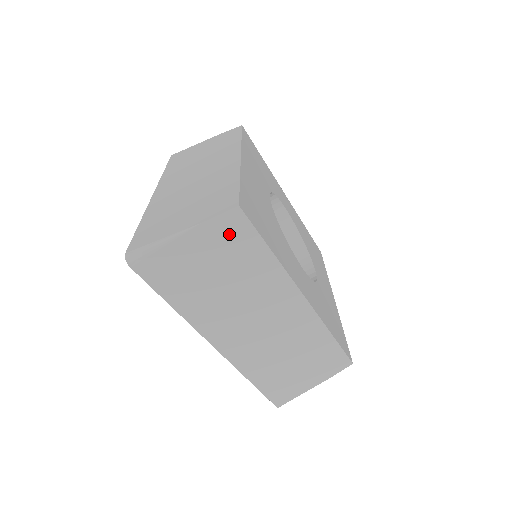
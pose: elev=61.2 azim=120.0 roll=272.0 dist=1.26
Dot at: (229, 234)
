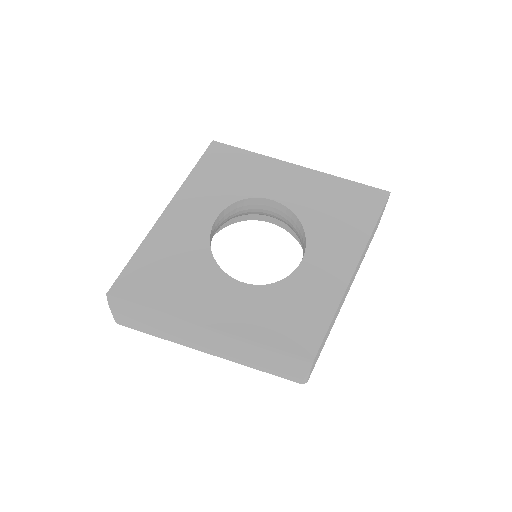
Dot at: (124, 305)
